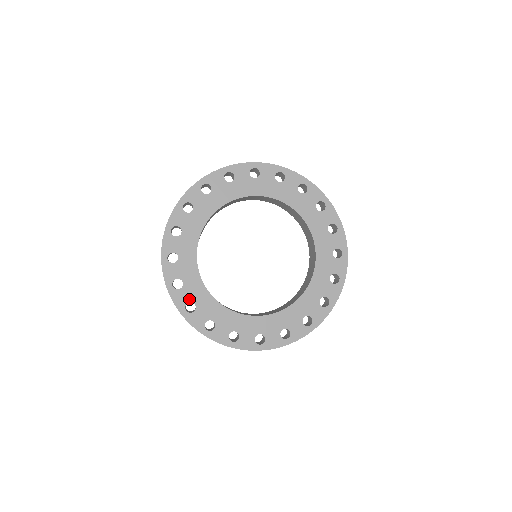
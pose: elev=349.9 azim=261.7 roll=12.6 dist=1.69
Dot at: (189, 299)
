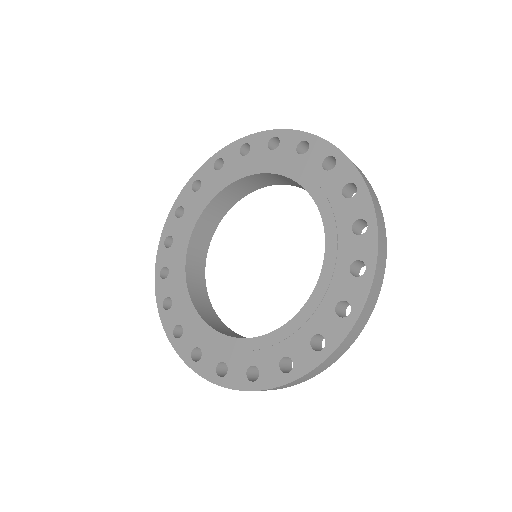
Dot at: (177, 321)
